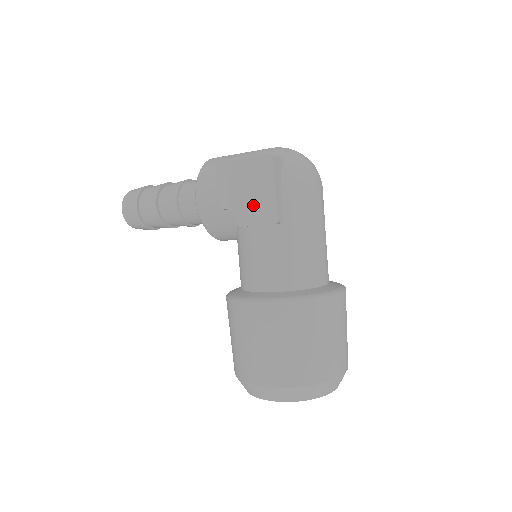
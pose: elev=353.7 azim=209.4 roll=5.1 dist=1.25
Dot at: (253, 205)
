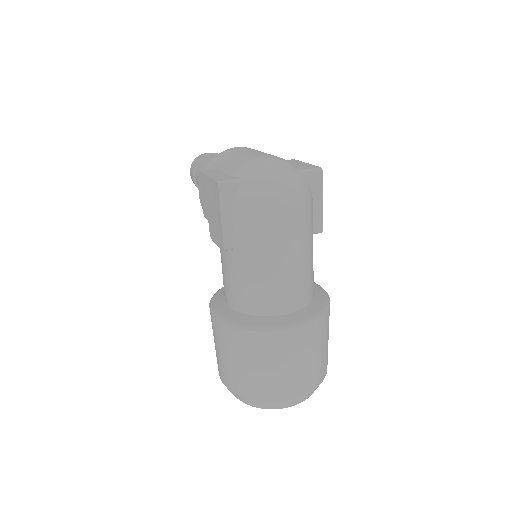
Dot at: (214, 225)
